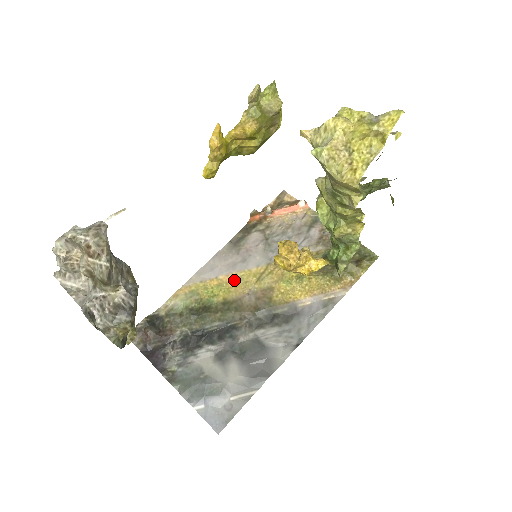
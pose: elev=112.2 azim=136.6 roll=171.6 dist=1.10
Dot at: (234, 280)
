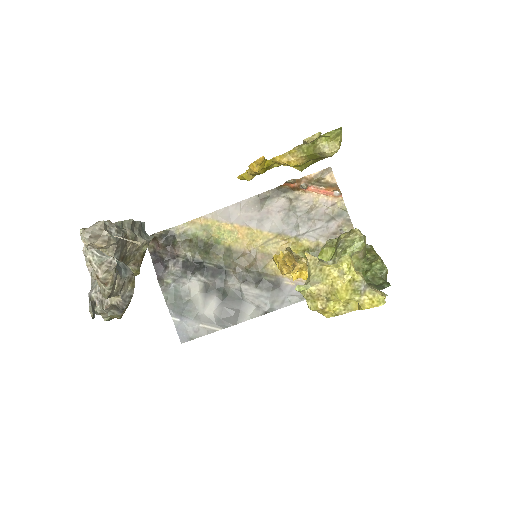
Dot at: (245, 233)
